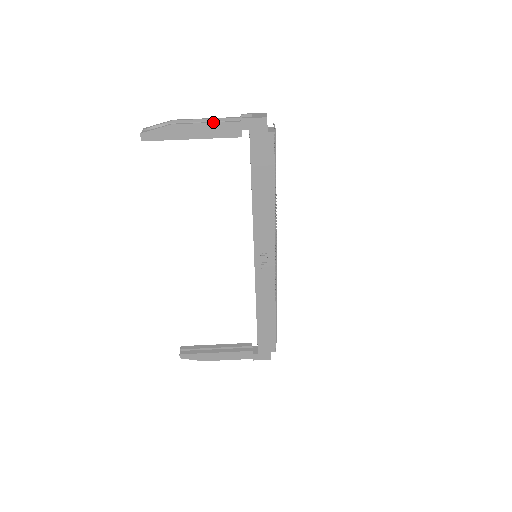
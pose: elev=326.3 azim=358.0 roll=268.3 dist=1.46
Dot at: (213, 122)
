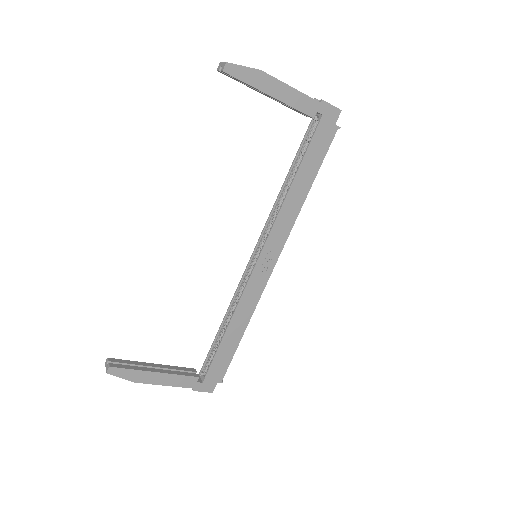
Dot at: (297, 90)
